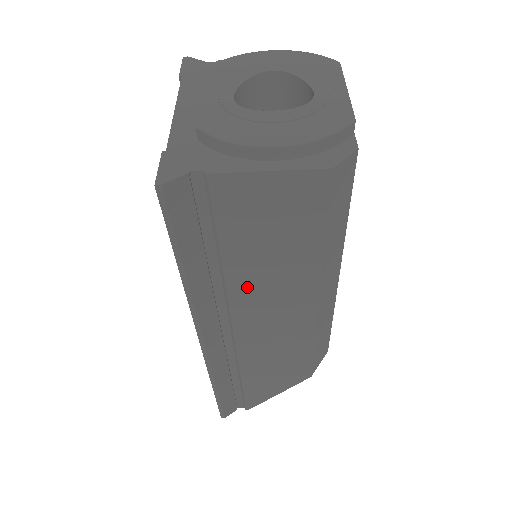
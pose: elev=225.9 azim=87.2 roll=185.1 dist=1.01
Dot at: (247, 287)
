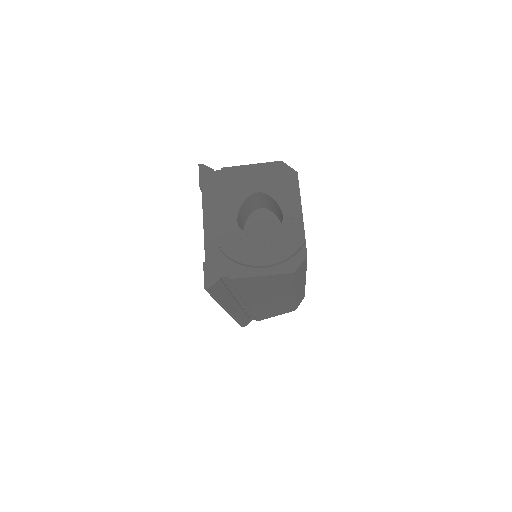
Dot at: (253, 296)
